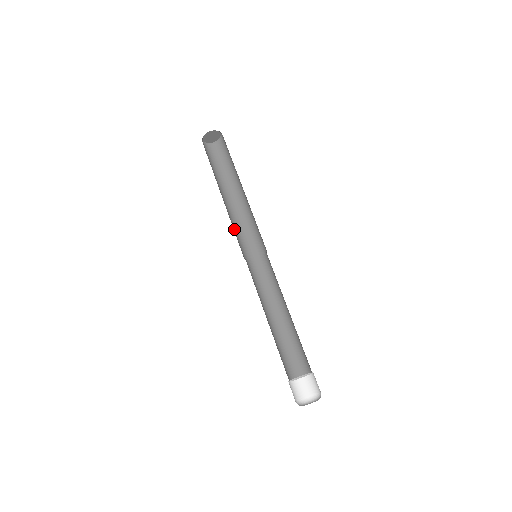
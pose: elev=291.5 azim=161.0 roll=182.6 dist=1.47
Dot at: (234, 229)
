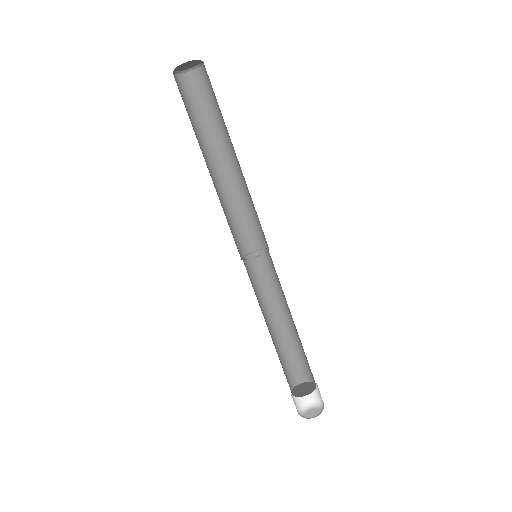
Dot at: (236, 212)
